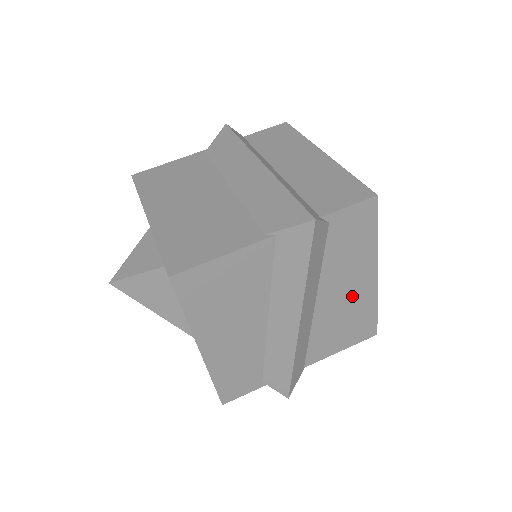
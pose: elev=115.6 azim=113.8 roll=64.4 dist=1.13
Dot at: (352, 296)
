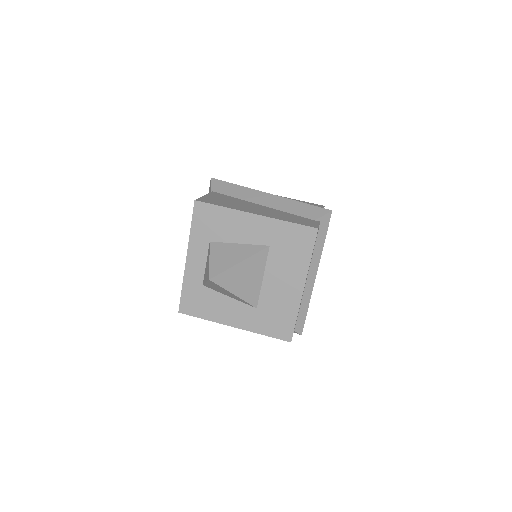
Dot at: occluded
